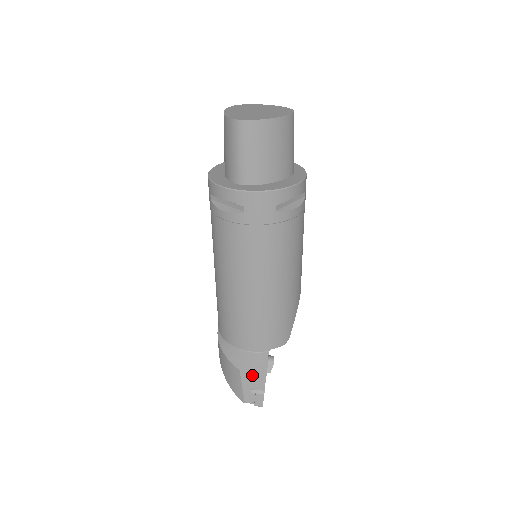
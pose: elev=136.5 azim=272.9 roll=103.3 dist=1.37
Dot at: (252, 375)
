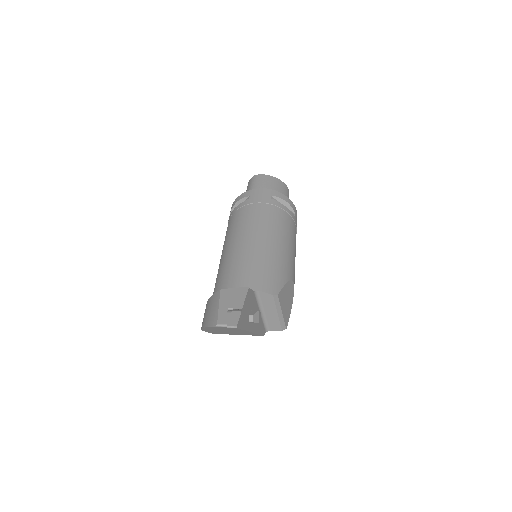
Dot at: (232, 294)
